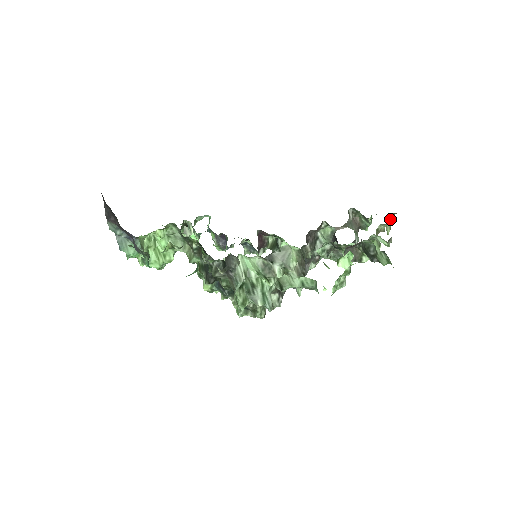
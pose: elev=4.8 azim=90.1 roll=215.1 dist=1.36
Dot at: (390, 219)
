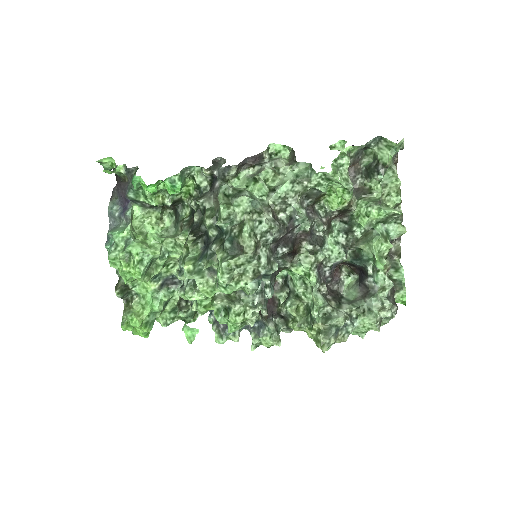
Dot at: occluded
